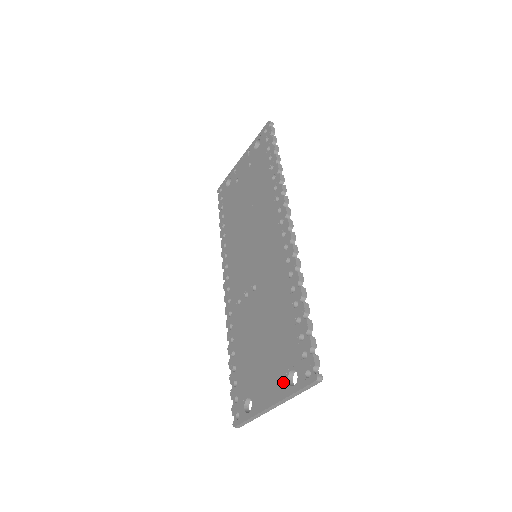
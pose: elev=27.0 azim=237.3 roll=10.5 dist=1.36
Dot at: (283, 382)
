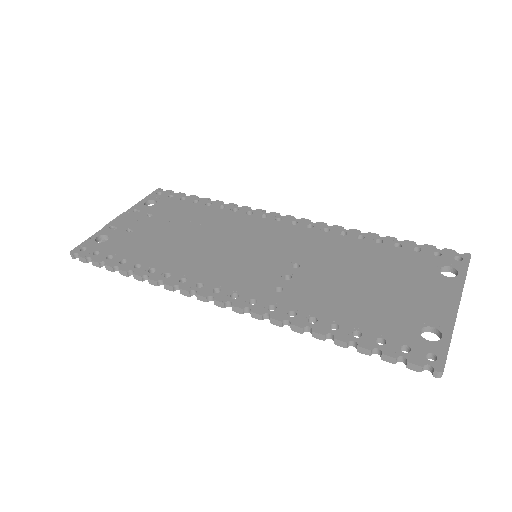
Dot at: (445, 280)
